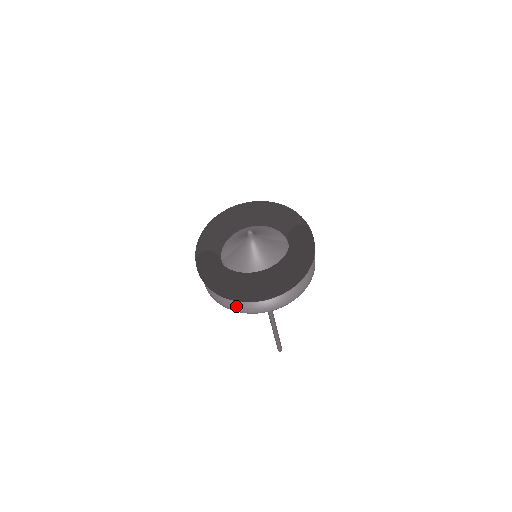
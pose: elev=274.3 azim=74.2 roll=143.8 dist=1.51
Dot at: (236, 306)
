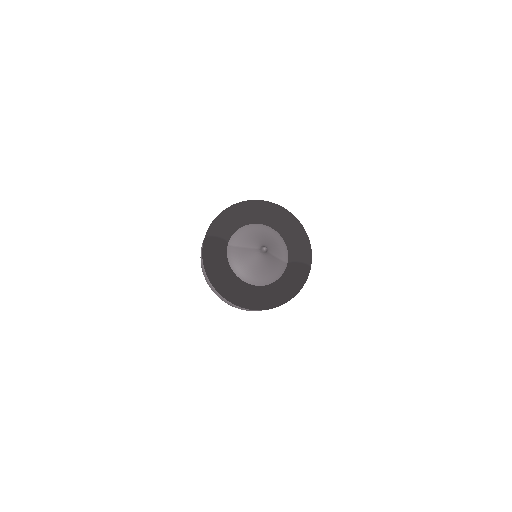
Dot at: occluded
